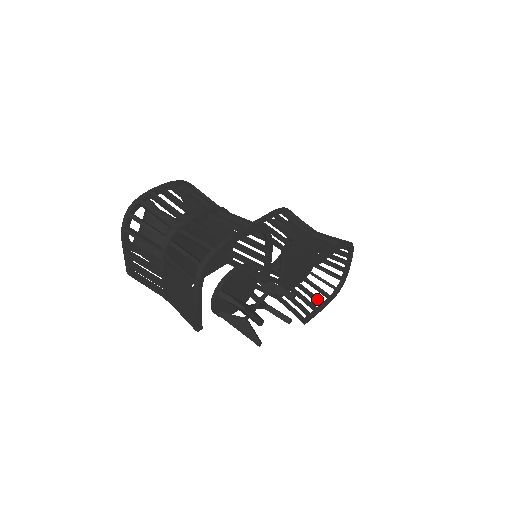
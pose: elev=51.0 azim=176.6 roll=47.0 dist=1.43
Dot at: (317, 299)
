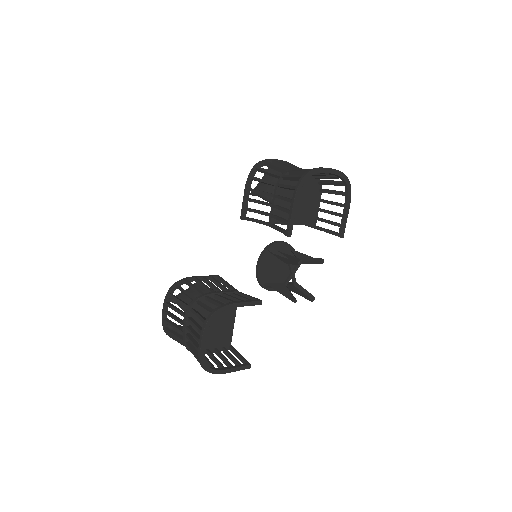
Dot at: (338, 205)
